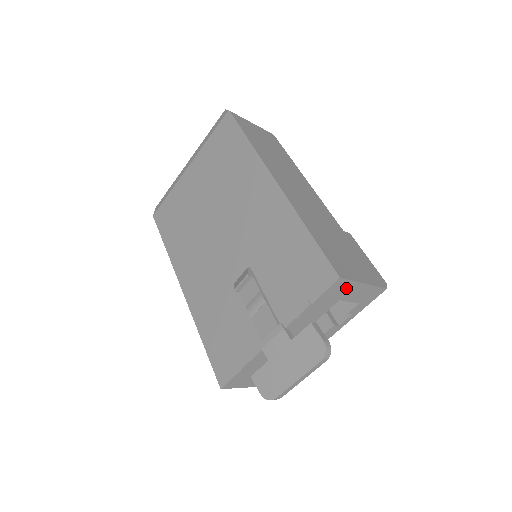
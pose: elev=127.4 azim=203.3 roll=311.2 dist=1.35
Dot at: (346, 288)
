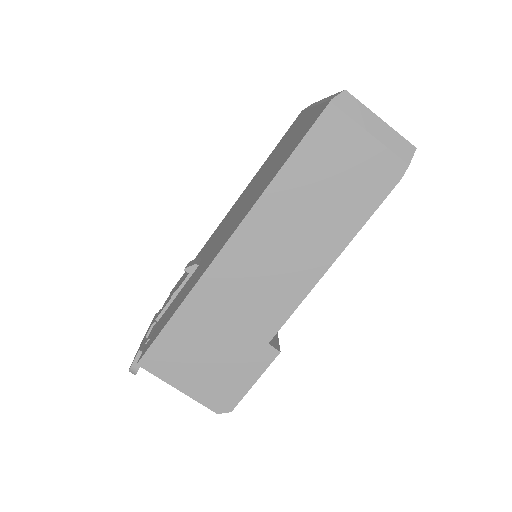
Dot at: occluded
